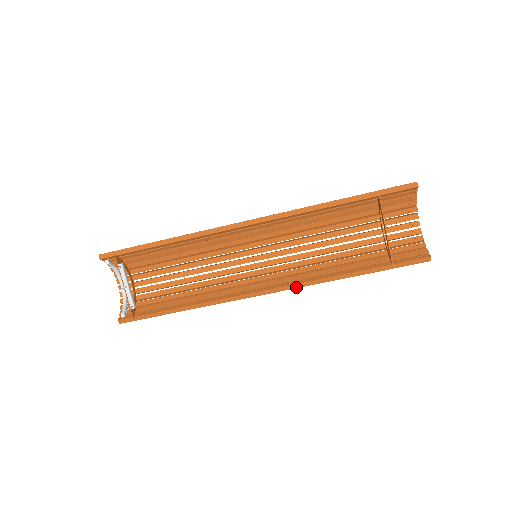
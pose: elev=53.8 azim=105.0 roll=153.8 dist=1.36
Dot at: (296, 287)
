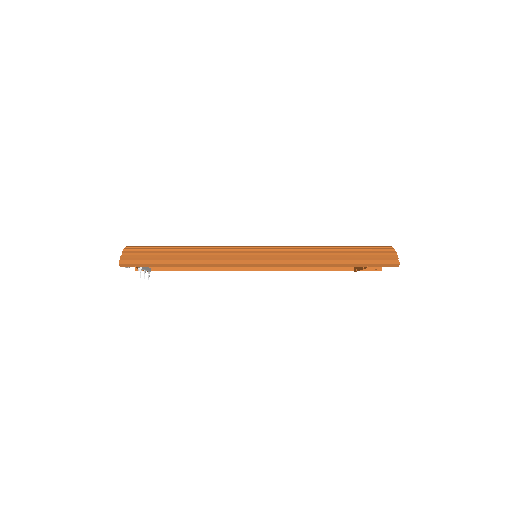
Dot at: (282, 270)
